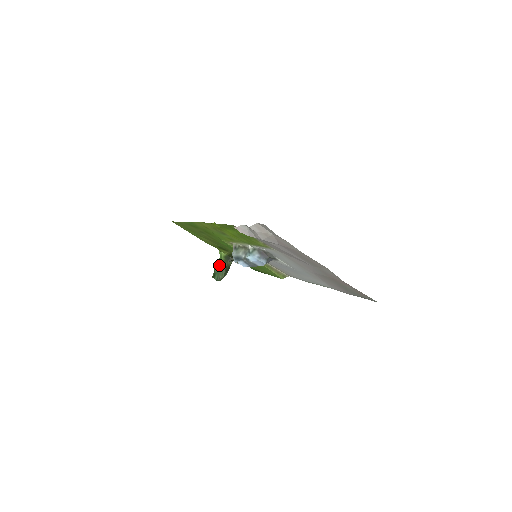
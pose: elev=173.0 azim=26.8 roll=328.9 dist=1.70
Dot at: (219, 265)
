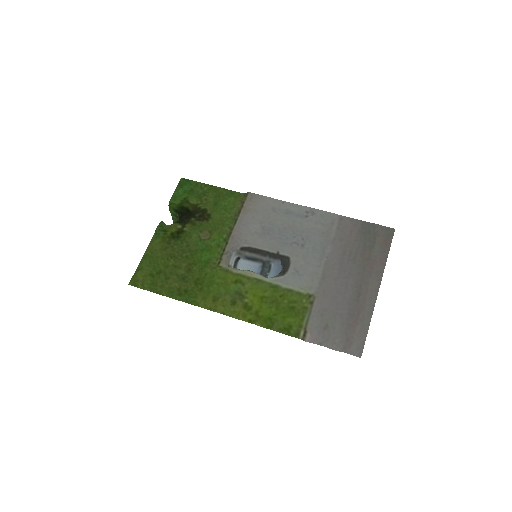
Dot at: occluded
